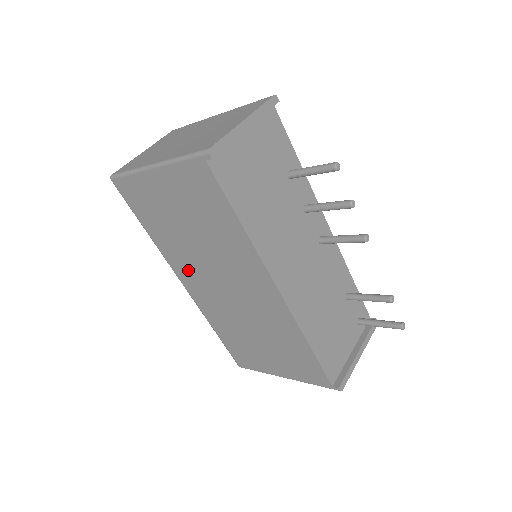
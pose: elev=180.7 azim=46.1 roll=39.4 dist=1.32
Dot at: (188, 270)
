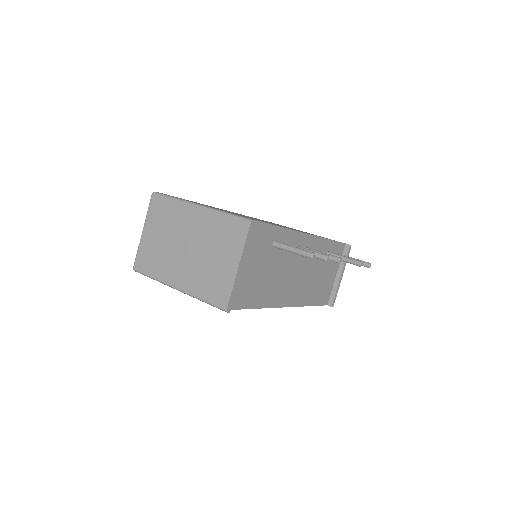
Dot at: occluded
